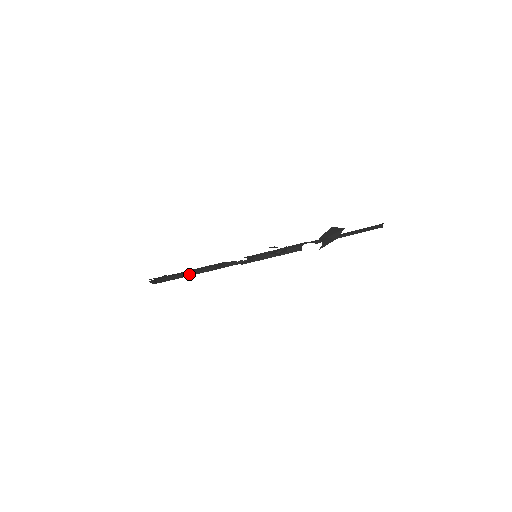
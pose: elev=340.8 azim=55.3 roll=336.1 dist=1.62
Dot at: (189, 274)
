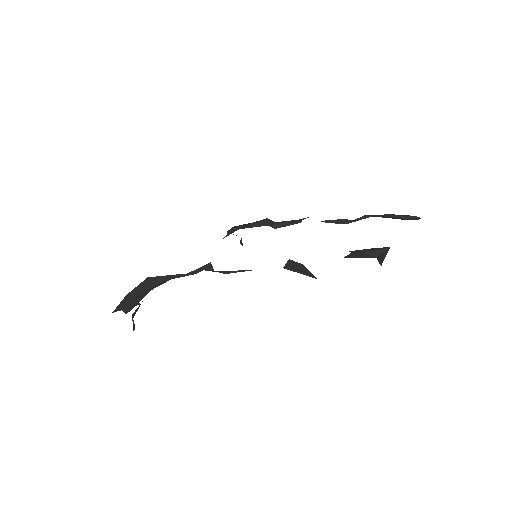
Dot at: (167, 280)
